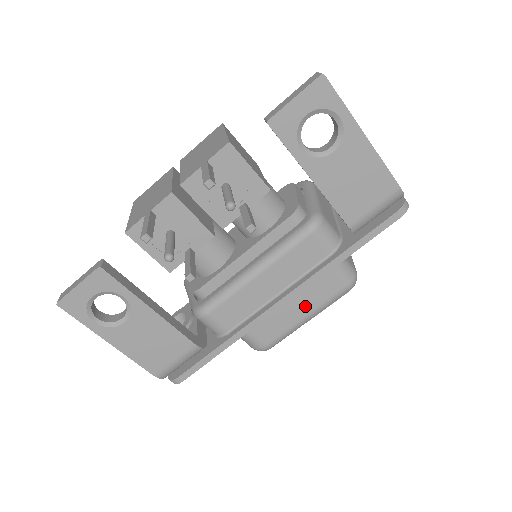
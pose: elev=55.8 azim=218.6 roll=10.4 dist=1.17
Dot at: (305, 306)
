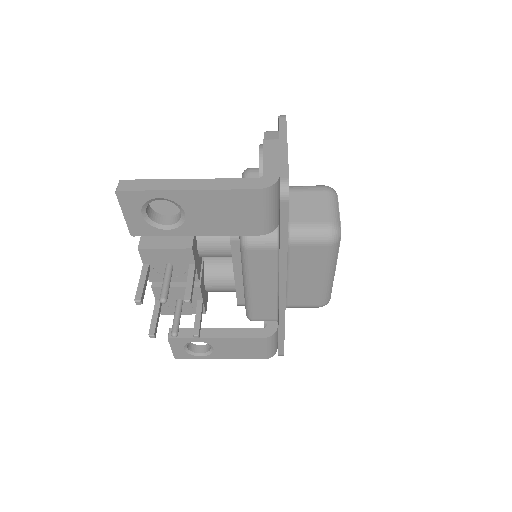
Dot at: (314, 273)
